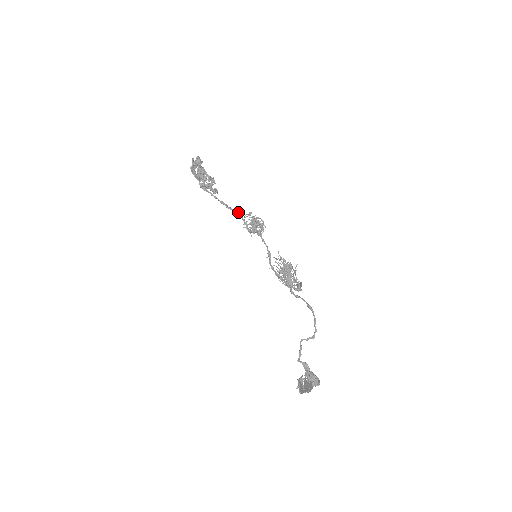
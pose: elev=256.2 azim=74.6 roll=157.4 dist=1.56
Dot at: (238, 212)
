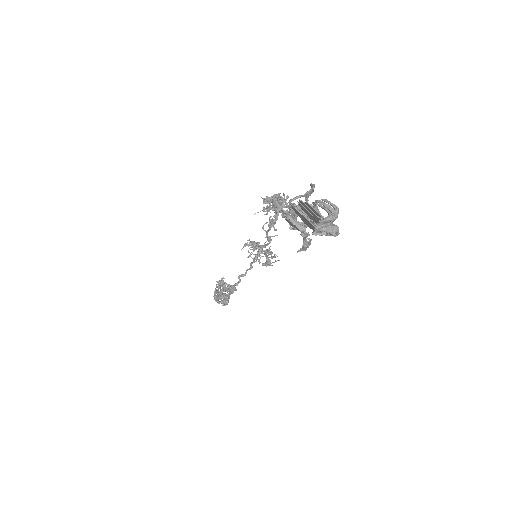
Dot at: (248, 269)
